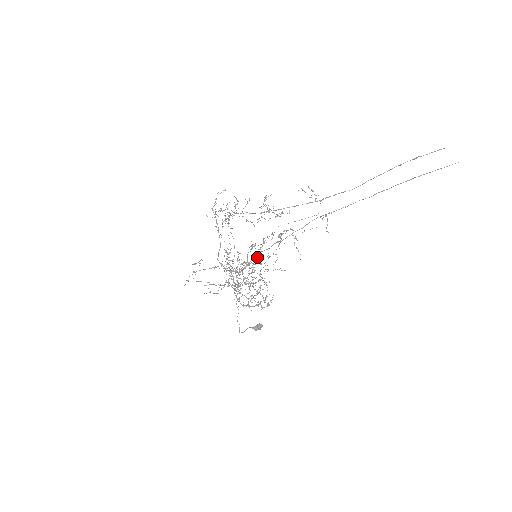
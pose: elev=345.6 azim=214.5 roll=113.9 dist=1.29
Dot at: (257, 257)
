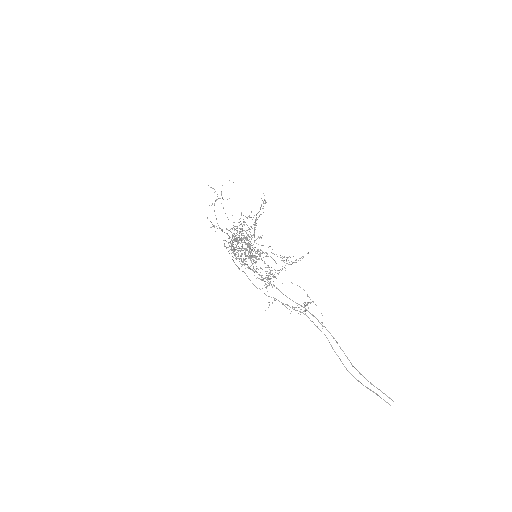
Dot at: (250, 268)
